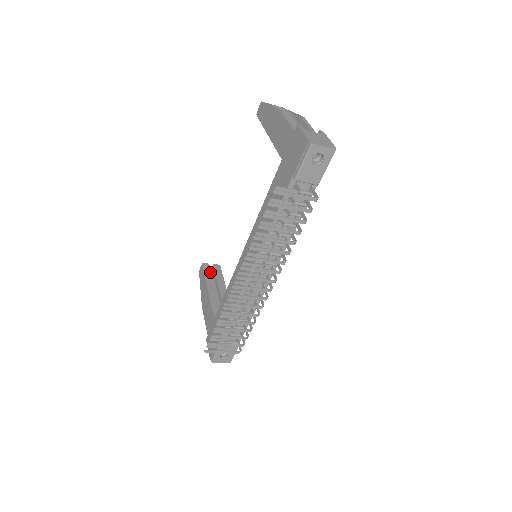
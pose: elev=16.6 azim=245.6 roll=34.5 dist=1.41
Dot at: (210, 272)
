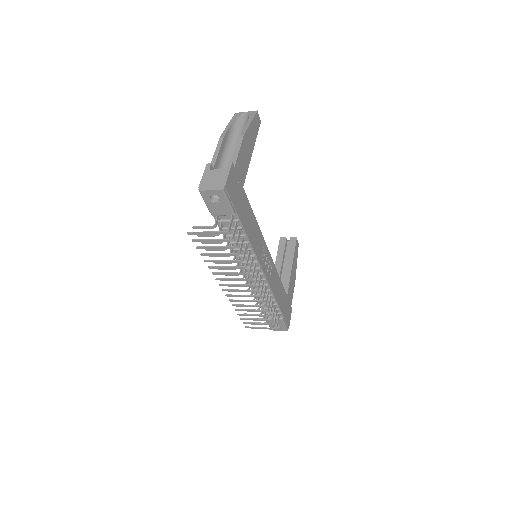
Dot at: (284, 247)
